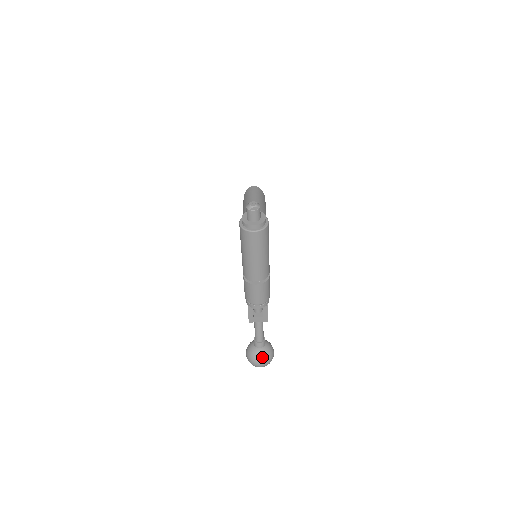
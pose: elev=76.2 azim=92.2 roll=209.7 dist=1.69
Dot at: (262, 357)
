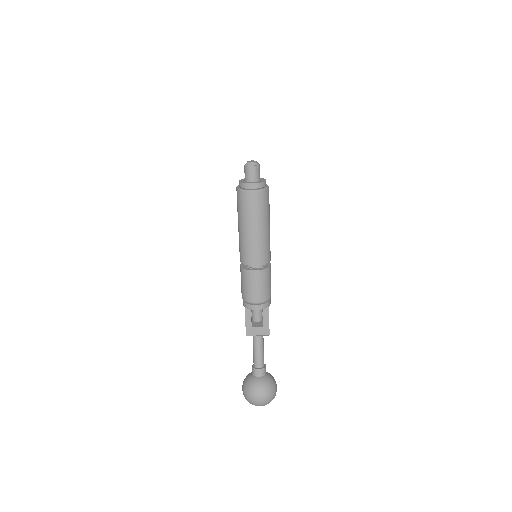
Dot at: (262, 388)
